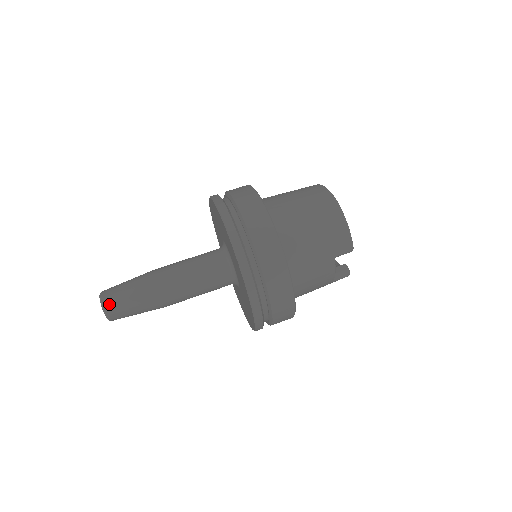
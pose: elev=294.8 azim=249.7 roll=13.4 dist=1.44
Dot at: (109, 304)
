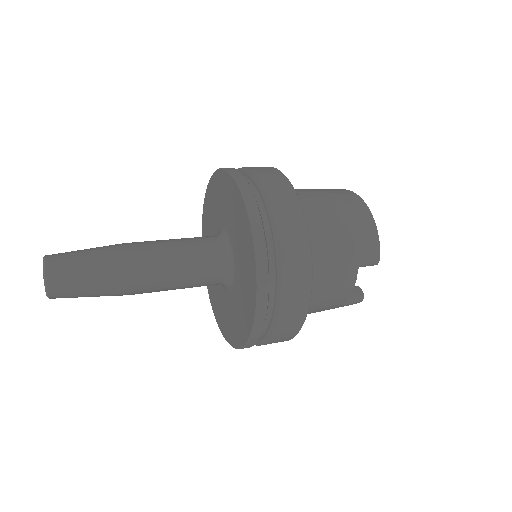
Dot at: (55, 270)
